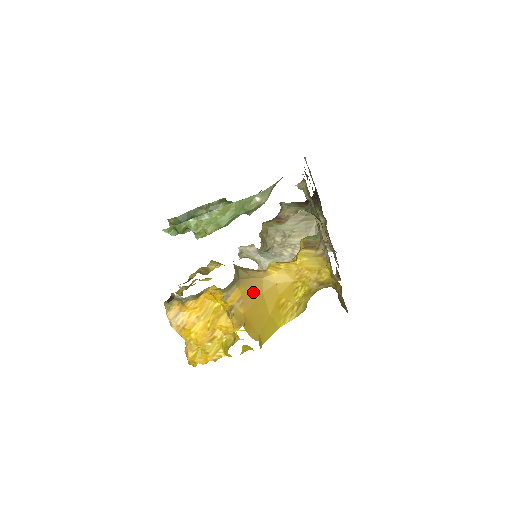
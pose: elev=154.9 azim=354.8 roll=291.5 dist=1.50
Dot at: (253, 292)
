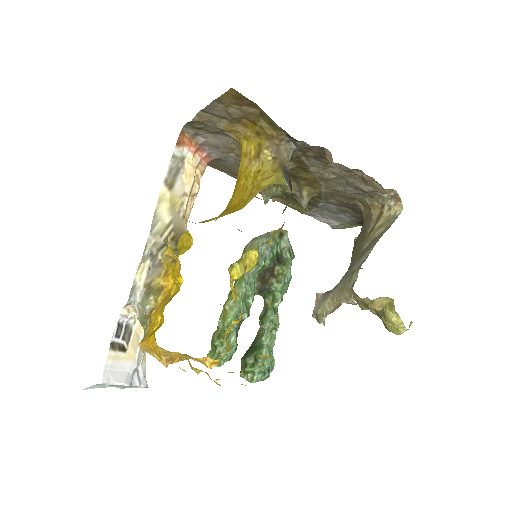
Dot at: occluded
